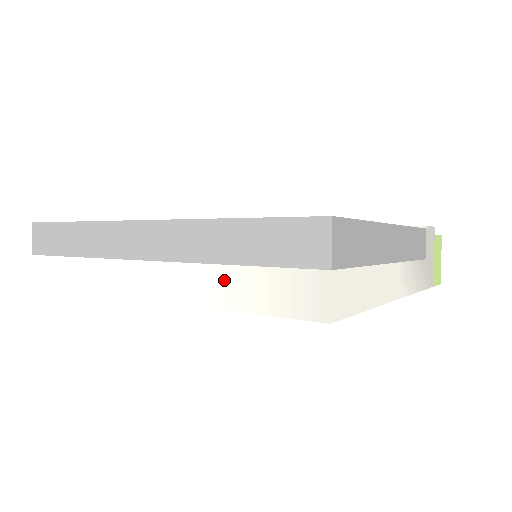
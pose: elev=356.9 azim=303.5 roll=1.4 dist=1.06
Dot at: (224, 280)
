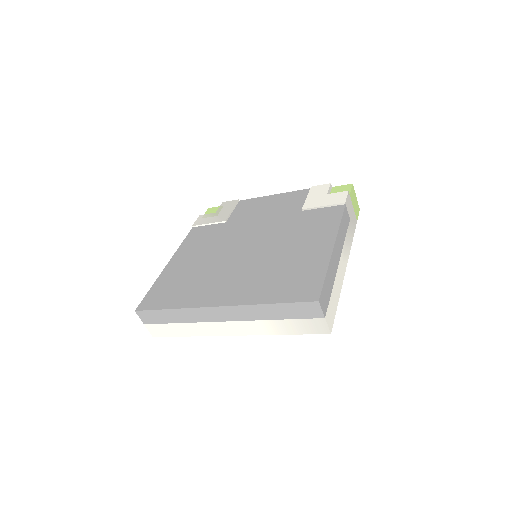
Dot at: (275, 325)
